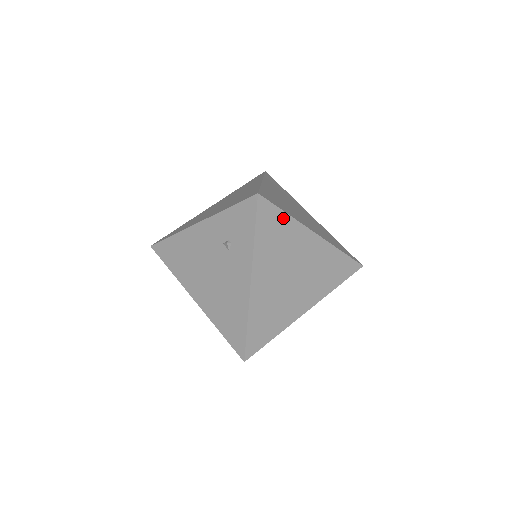
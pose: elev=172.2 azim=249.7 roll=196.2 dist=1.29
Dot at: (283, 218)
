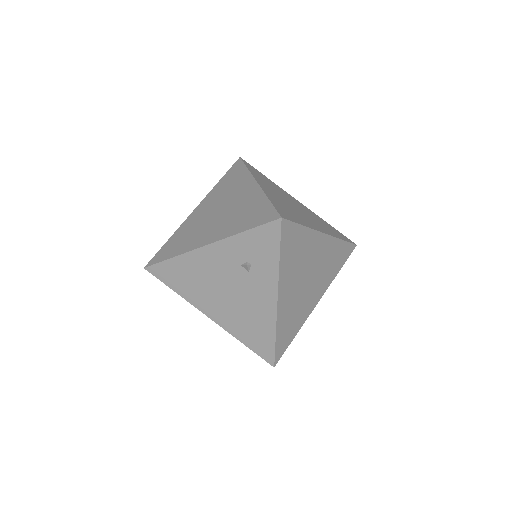
Dot at: (301, 231)
